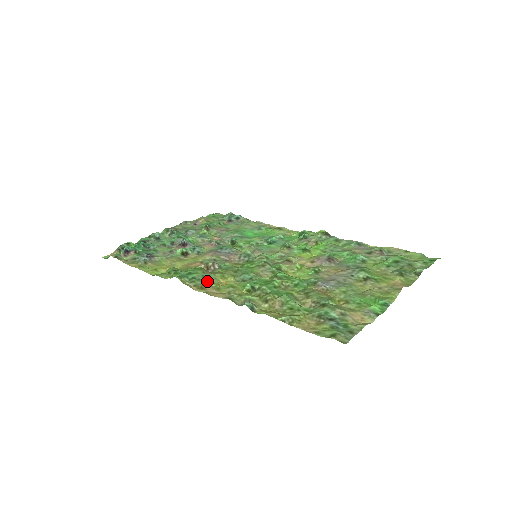
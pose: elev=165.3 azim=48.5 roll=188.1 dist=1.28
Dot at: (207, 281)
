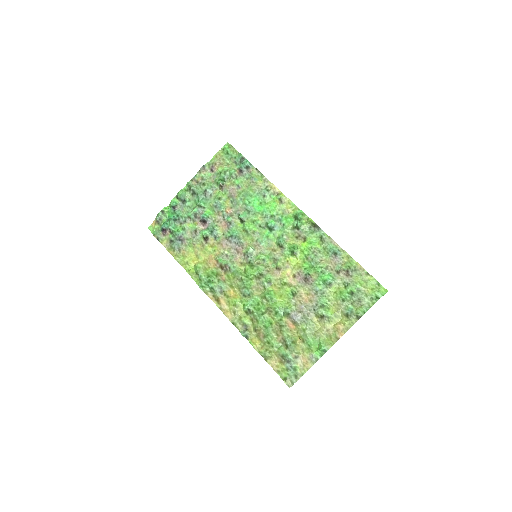
Dot at: (221, 292)
